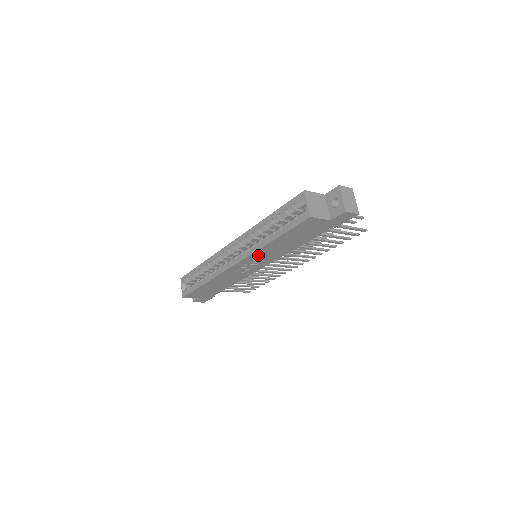
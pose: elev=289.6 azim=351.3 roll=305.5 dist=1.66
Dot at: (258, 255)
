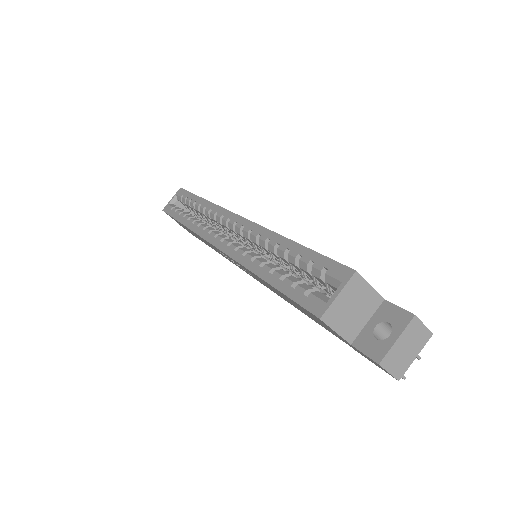
Dot at: (243, 267)
